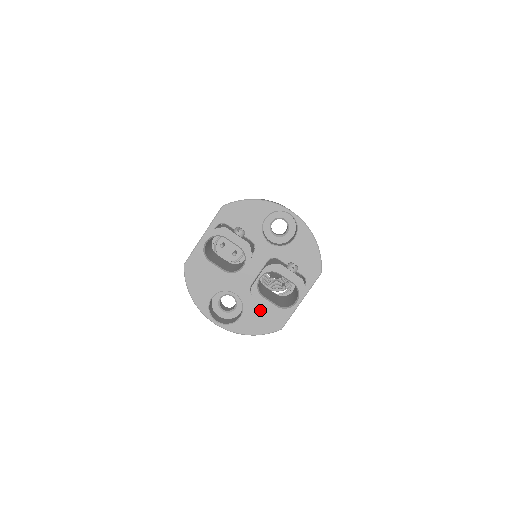
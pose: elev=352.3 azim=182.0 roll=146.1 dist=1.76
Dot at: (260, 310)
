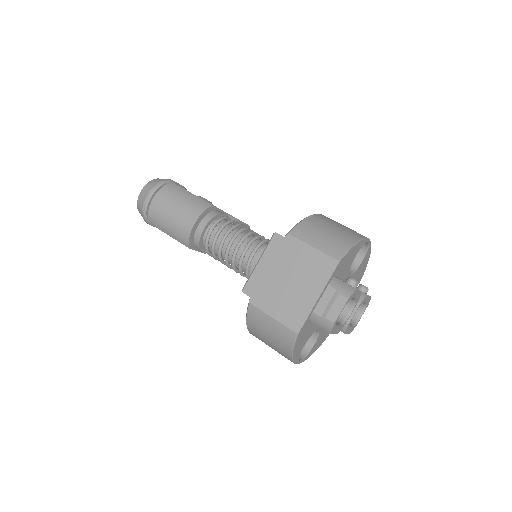
Dot at: occluded
